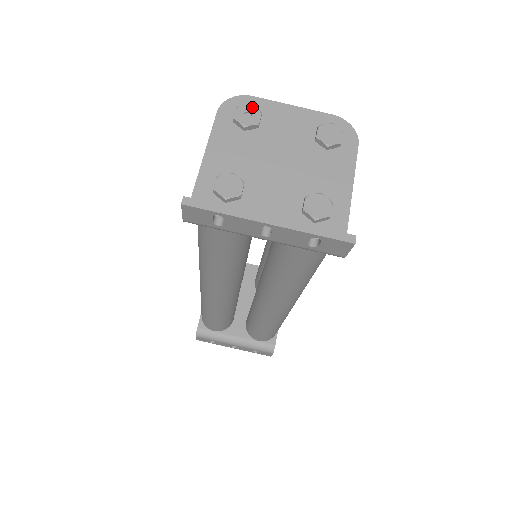
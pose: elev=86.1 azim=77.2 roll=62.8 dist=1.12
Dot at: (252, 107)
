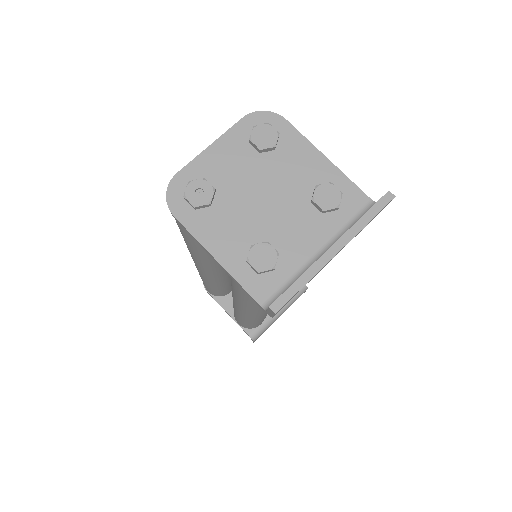
Dot at: (193, 183)
